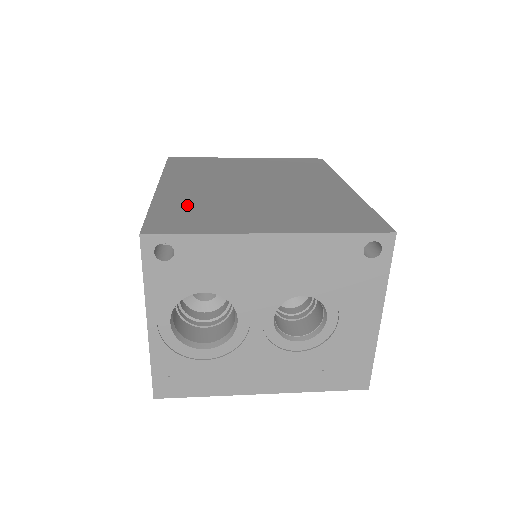
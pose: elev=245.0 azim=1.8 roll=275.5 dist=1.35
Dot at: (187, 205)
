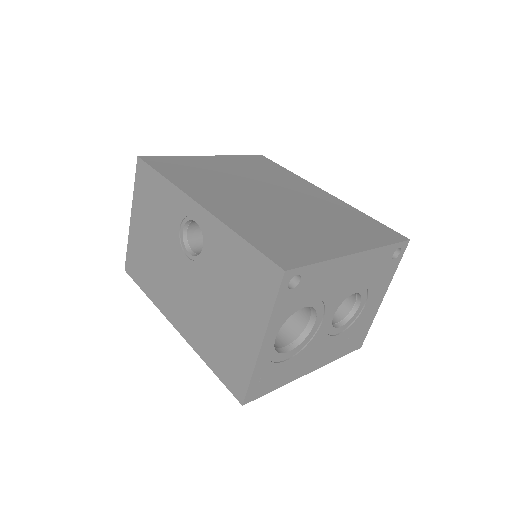
Dot at: (262, 228)
